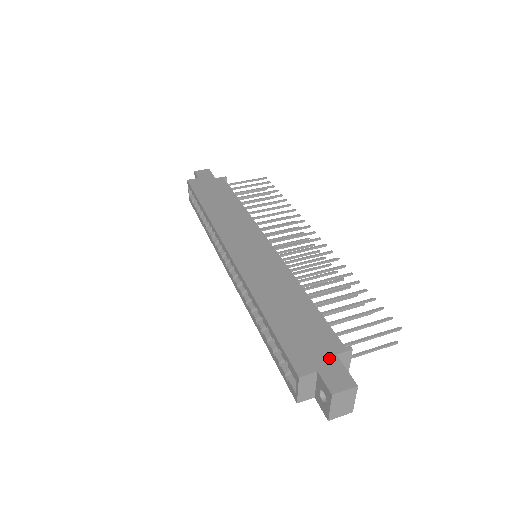
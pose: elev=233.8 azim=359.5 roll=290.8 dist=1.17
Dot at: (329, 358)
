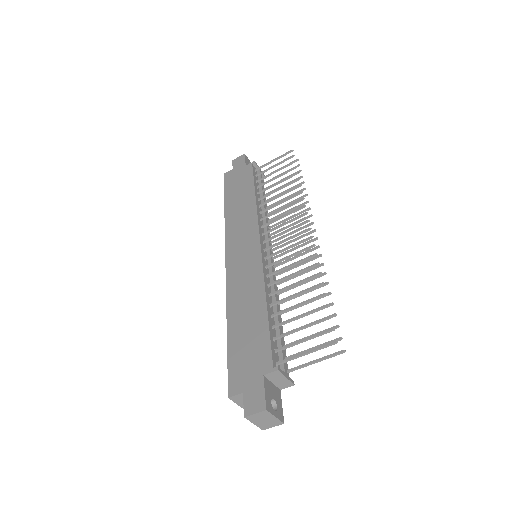
Dot at: (256, 379)
